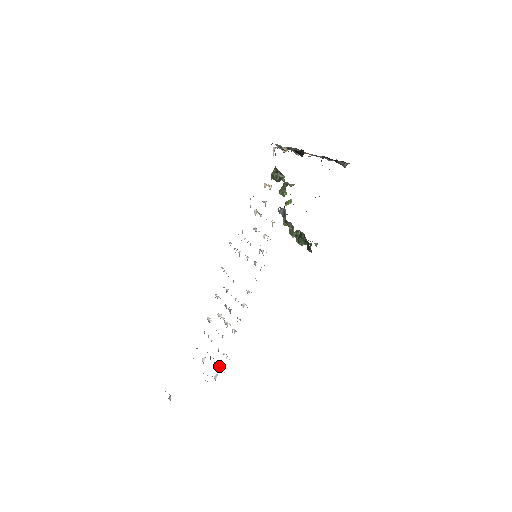
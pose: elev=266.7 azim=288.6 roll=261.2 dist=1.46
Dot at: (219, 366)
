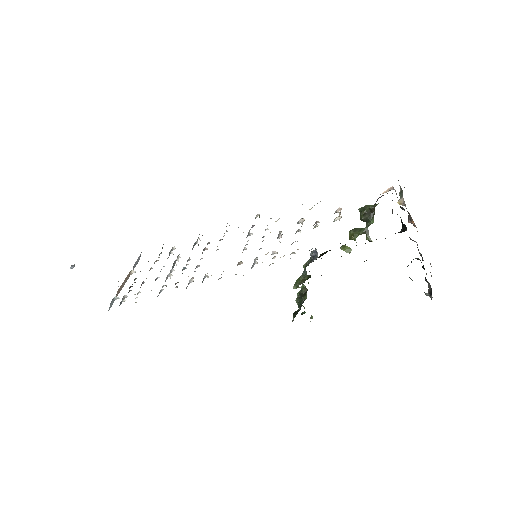
Dot at: occluded
